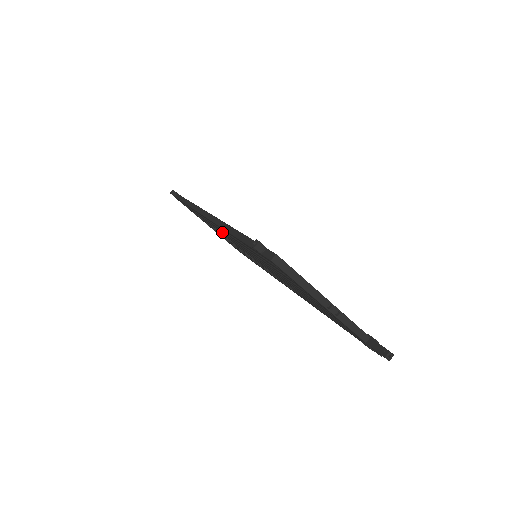
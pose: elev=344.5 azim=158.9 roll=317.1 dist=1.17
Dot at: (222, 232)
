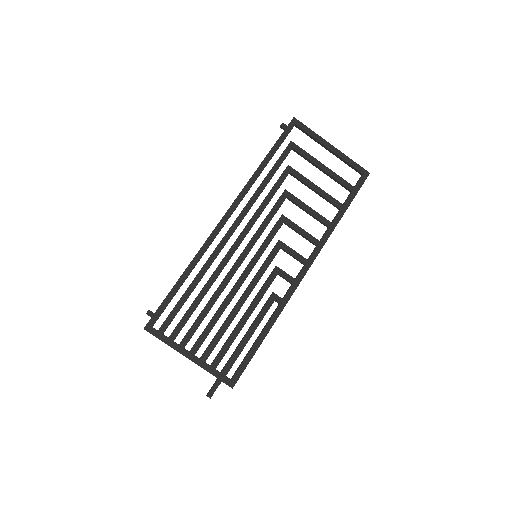
Dot at: occluded
